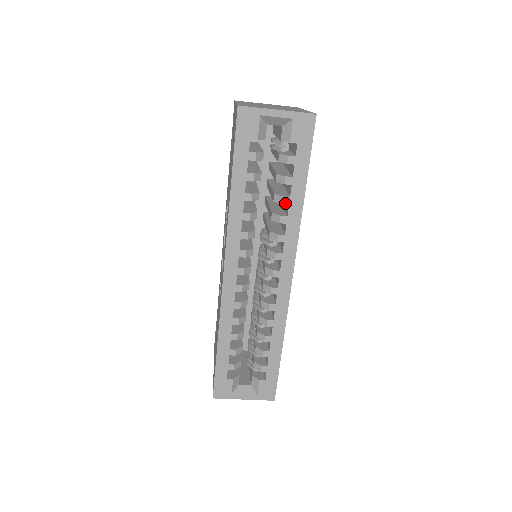
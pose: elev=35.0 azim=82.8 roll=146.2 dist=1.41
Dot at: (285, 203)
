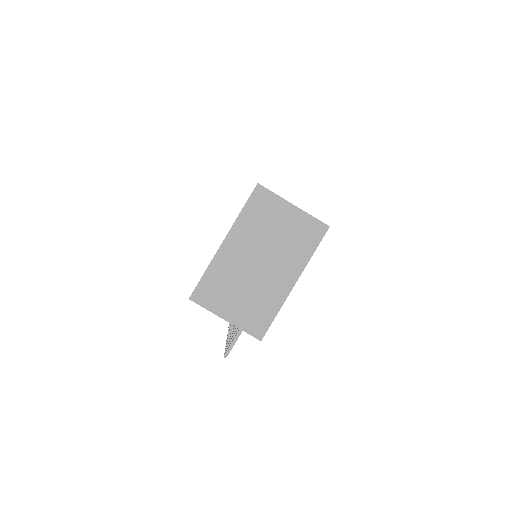
Dot at: occluded
